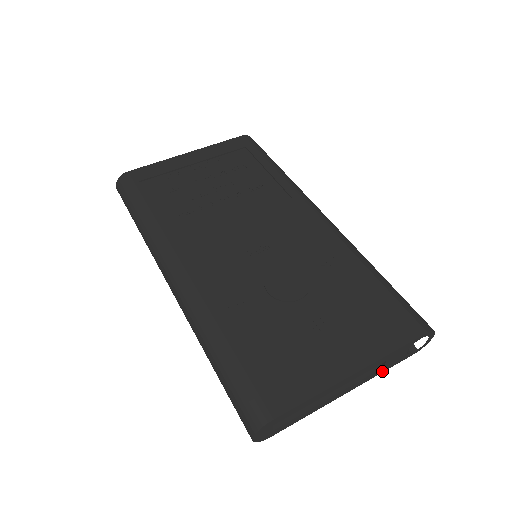
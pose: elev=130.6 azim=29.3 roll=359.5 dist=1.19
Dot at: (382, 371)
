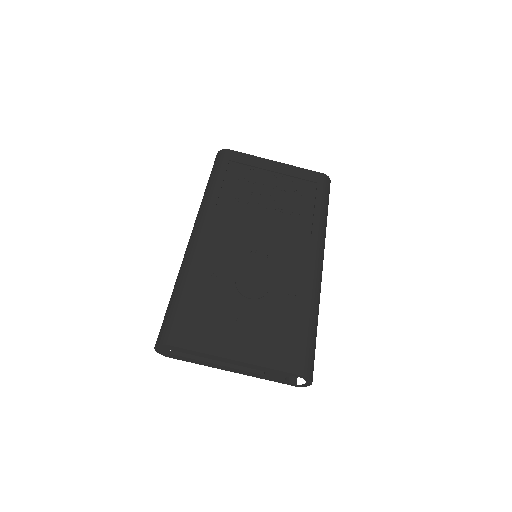
Dot at: (263, 378)
